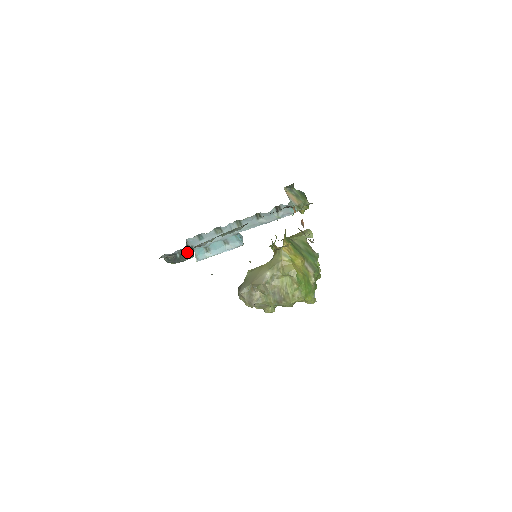
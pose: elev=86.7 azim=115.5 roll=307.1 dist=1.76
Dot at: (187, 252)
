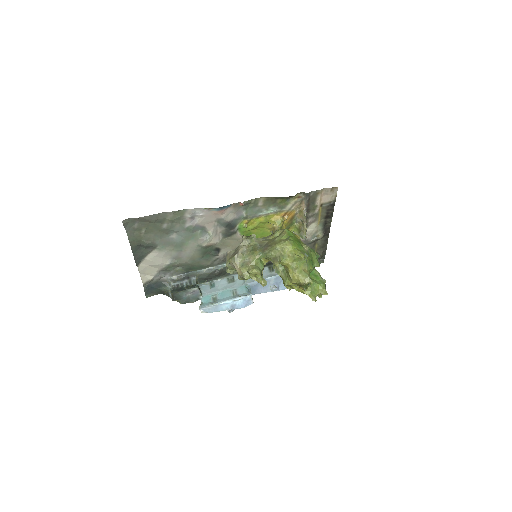
Dot at: (194, 283)
